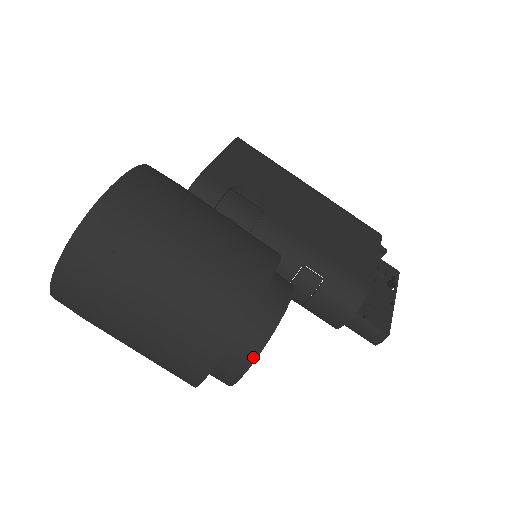
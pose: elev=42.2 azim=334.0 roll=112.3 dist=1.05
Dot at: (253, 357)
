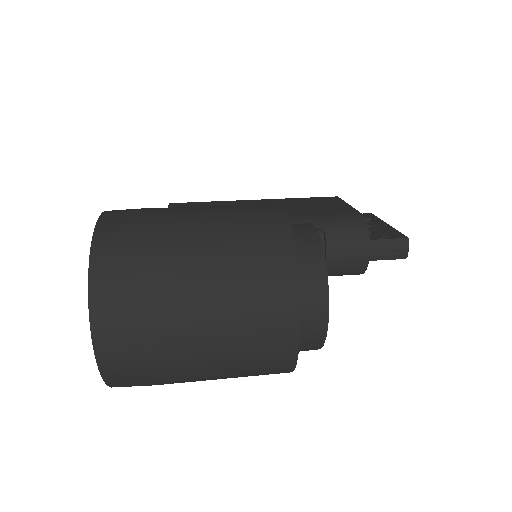
Dot at: (324, 278)
